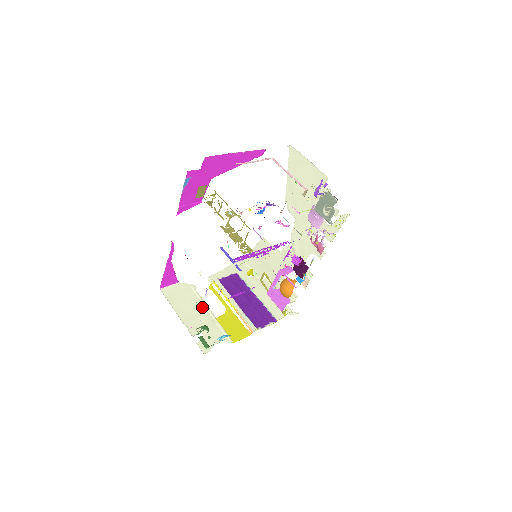
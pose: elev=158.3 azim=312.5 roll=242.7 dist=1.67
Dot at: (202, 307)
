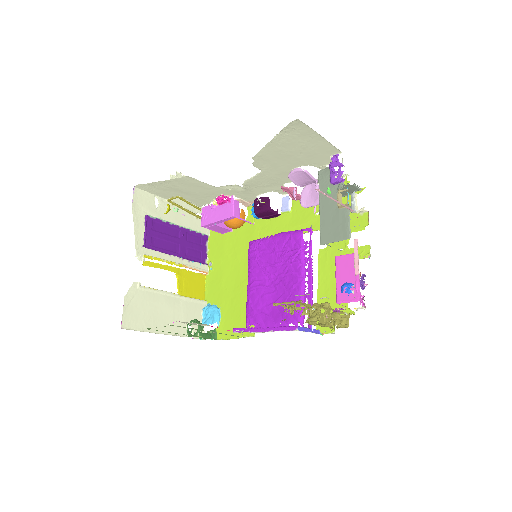
Dot at: (164, 299)
